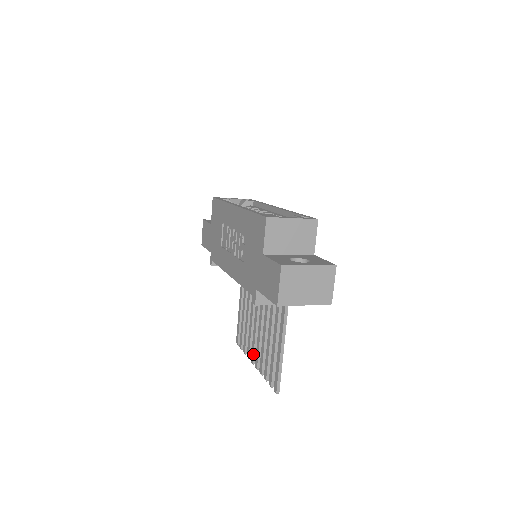
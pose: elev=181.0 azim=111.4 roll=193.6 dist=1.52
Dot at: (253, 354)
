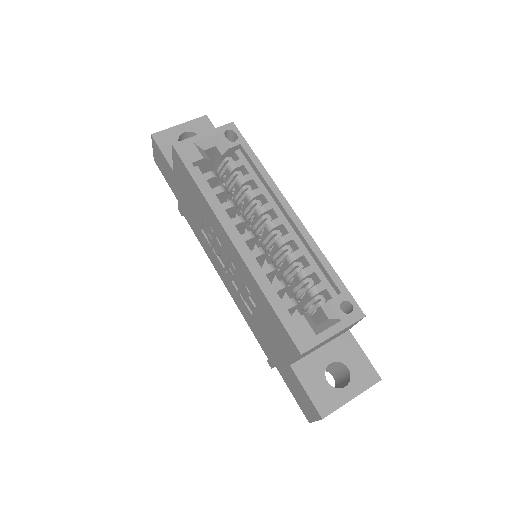
Dot at: occluded
